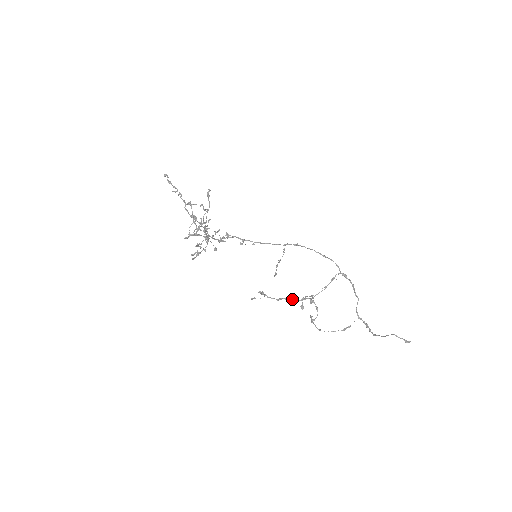
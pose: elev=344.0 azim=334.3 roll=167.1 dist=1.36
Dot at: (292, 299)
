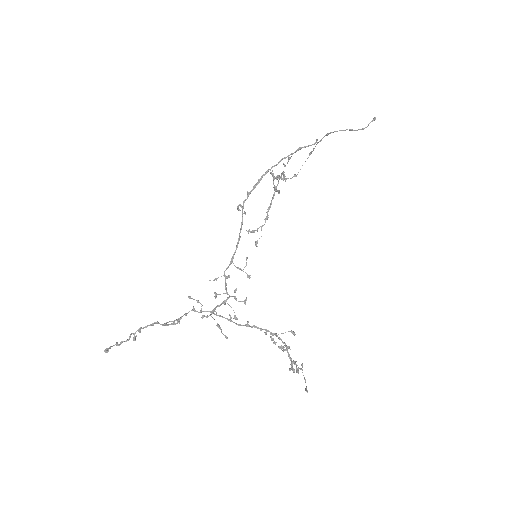
Dot at: occluded
